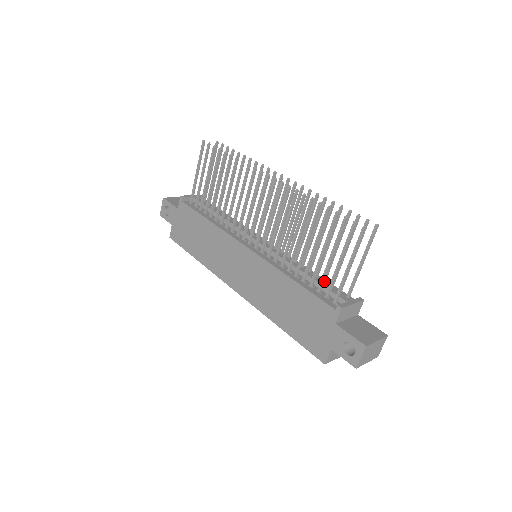
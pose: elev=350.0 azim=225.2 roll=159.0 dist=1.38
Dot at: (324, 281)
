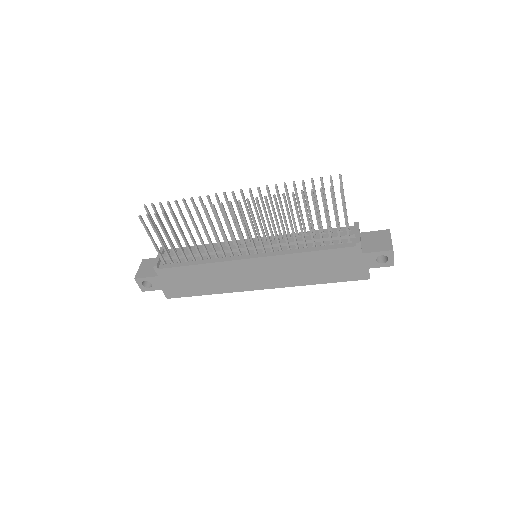
Dot at: (323, 233)
